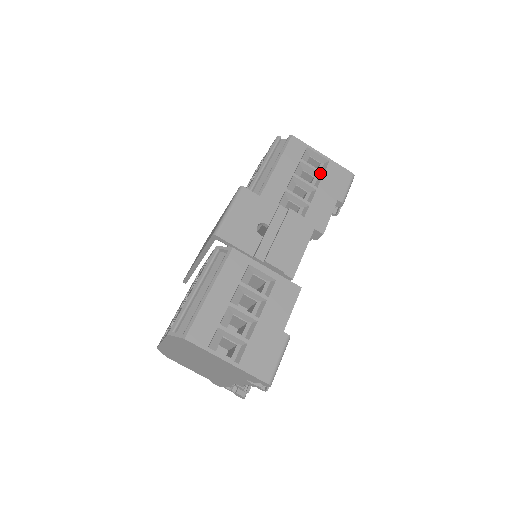
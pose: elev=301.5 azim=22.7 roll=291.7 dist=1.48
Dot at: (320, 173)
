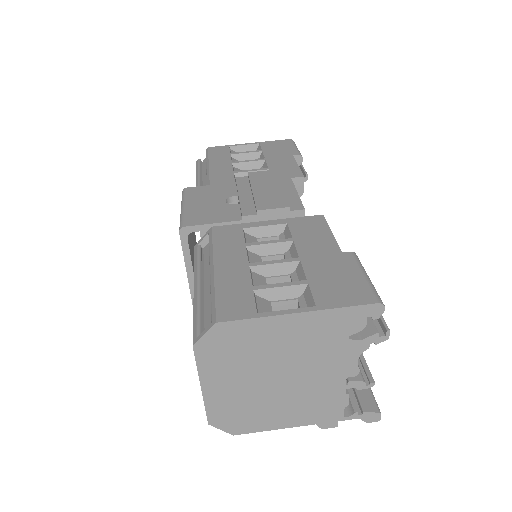
Dot at: (258, 151)
